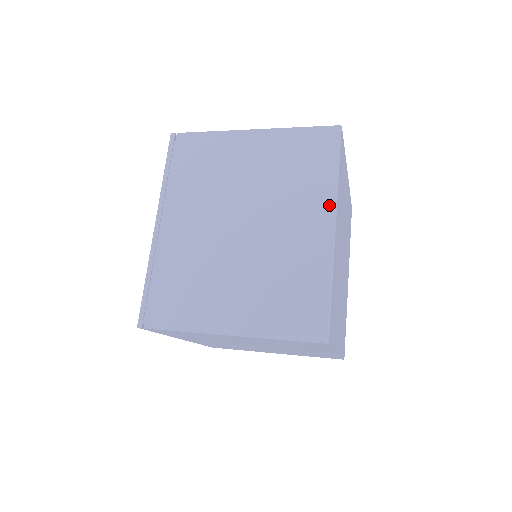
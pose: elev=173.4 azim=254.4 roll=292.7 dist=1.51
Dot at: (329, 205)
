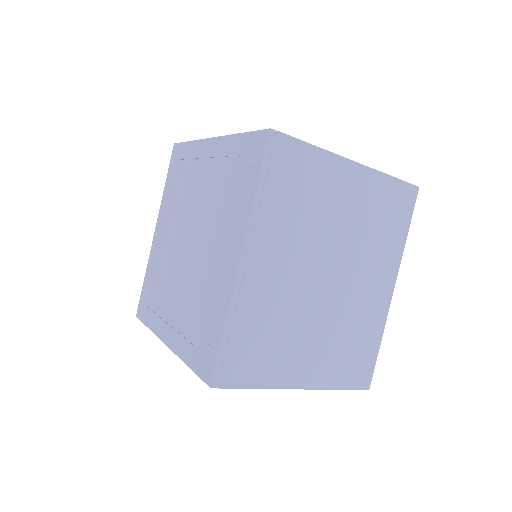
Dot at: (395, 268)
